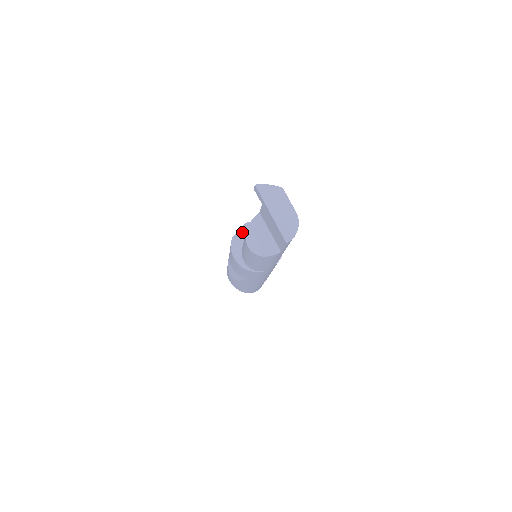
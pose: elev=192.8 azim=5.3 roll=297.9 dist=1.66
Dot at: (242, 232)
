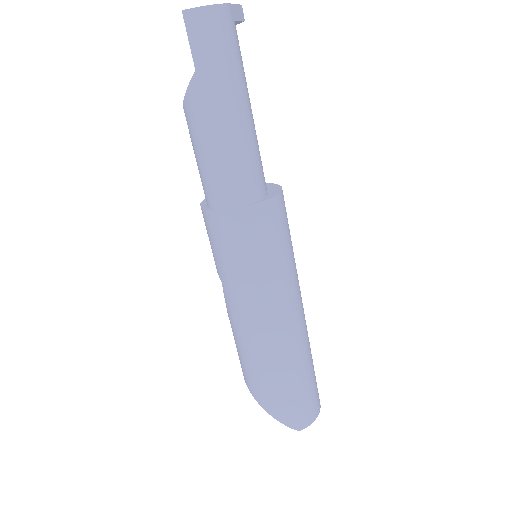
Dot at: occluded
